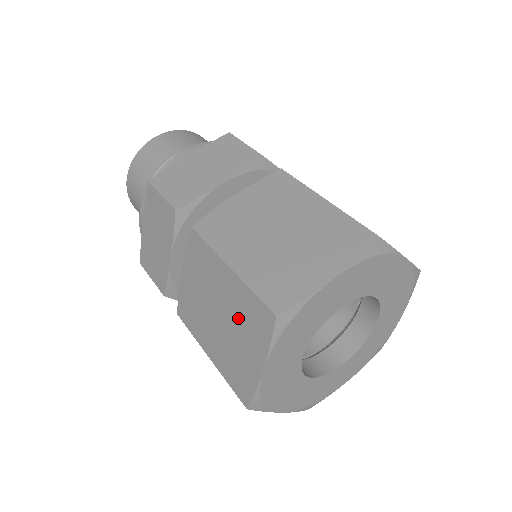
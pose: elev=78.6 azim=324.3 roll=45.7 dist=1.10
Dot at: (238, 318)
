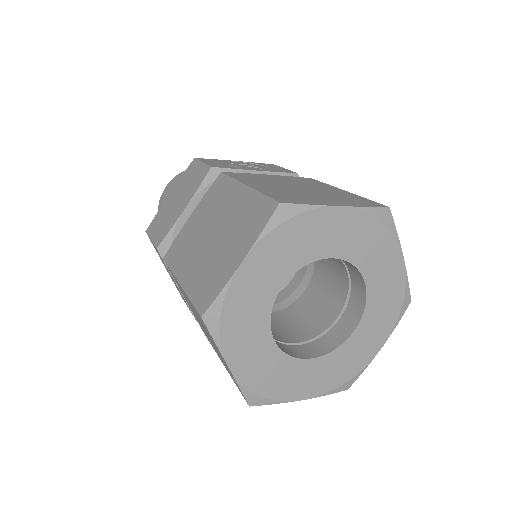
Dot at: (203, 326)
